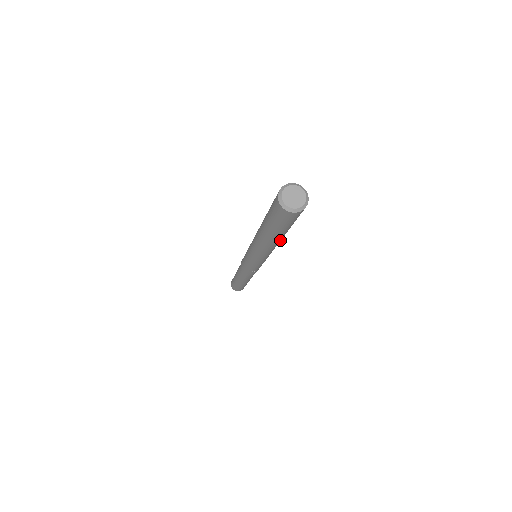
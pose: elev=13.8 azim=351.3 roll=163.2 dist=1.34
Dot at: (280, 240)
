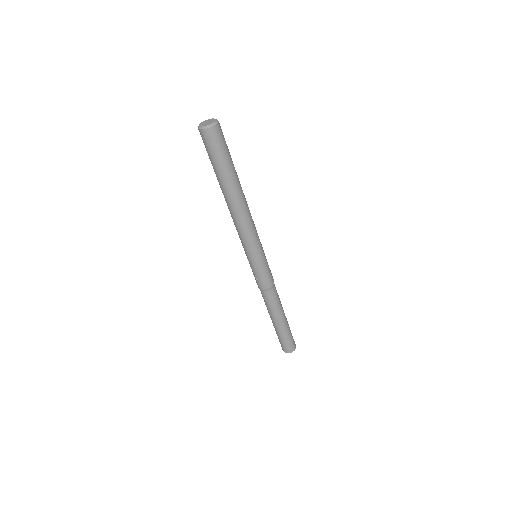
Dot at: (232, 198)
